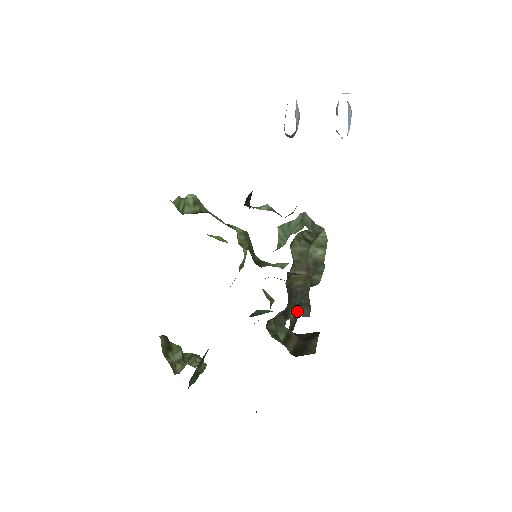
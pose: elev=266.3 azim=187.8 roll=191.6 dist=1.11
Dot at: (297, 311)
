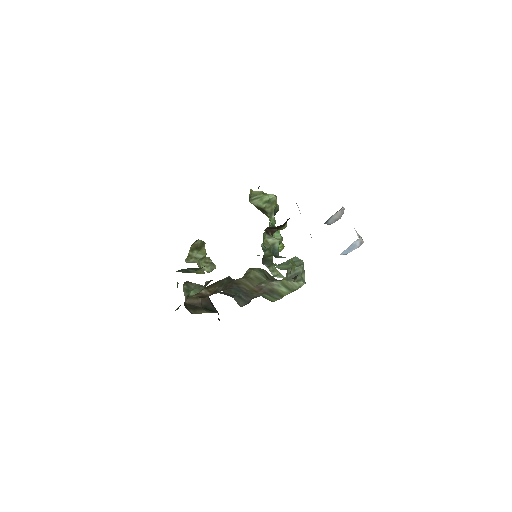
Dot at: (234, 297)
